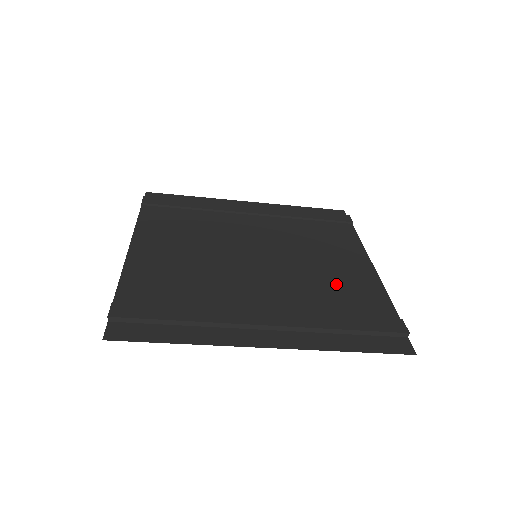
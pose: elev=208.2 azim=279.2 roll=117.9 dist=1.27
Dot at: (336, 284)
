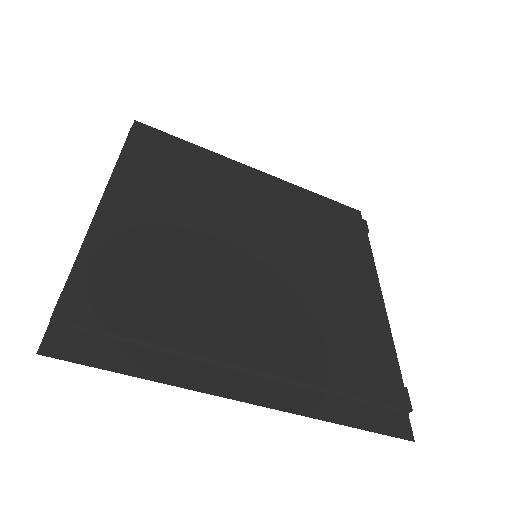
Dot at: (341, 319)
